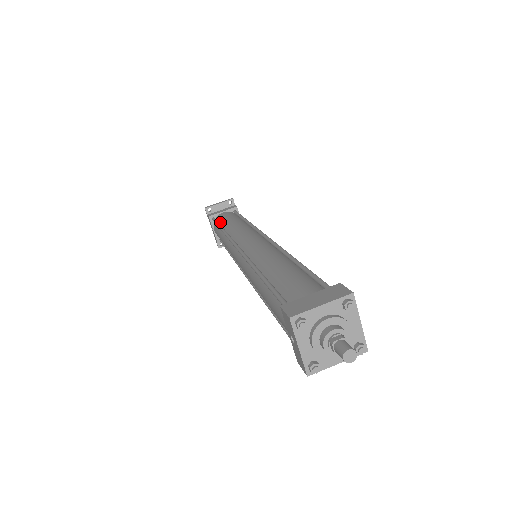
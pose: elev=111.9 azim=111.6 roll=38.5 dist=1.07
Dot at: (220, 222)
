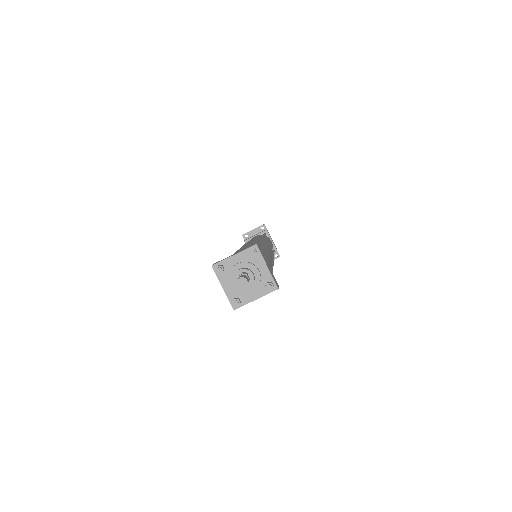
Dot at: occluded
